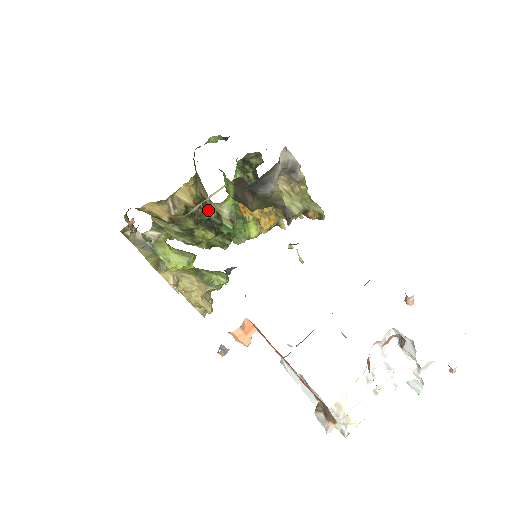
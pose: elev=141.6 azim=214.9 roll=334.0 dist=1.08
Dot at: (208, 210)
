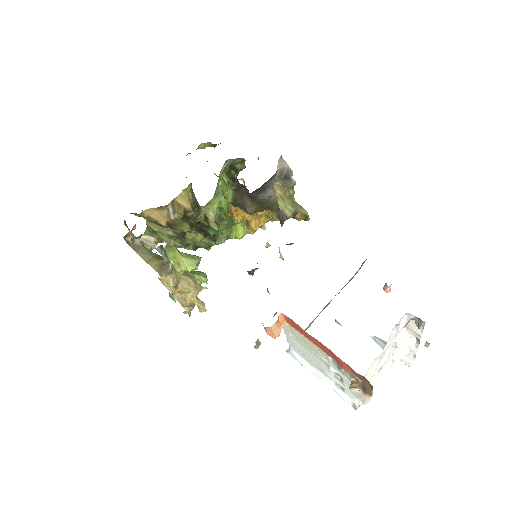
Dot at: (200, 214)
